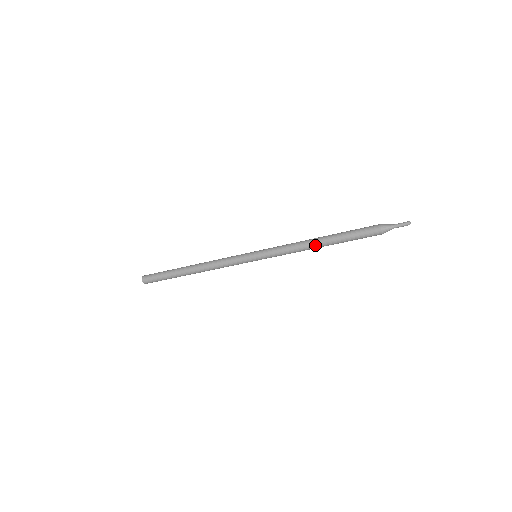
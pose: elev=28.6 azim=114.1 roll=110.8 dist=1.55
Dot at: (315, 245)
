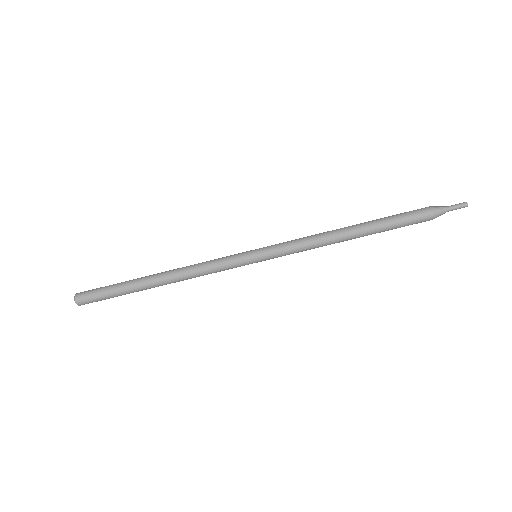
Dot at: (344, 238)
